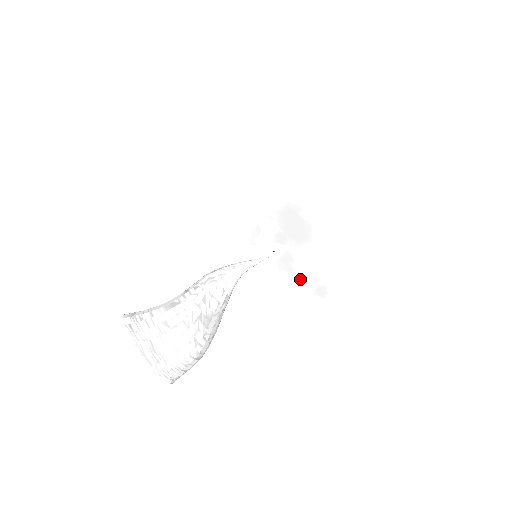
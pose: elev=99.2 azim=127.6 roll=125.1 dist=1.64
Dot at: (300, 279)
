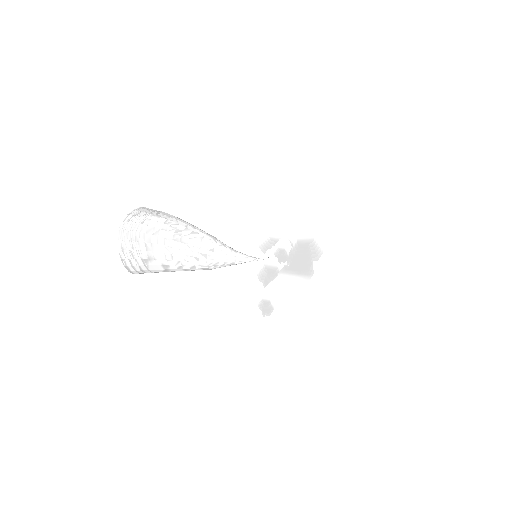
Dot at: (263, 290)
